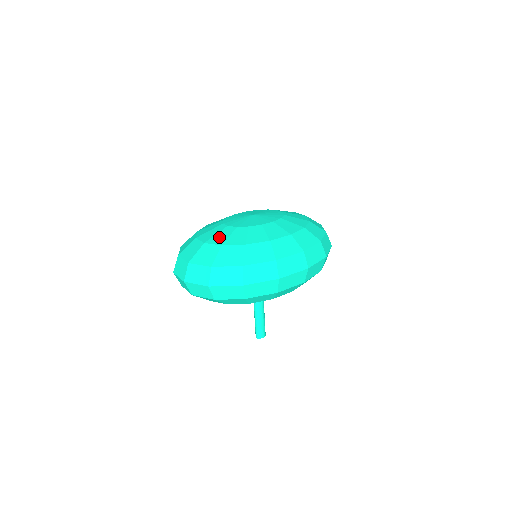
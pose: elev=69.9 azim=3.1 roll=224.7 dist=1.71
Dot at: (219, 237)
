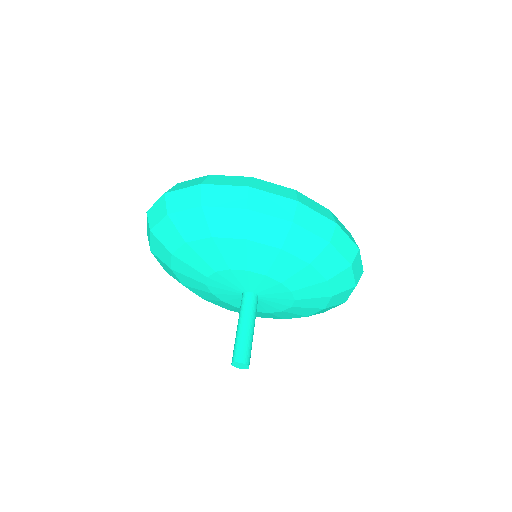
Dot at: occluded
